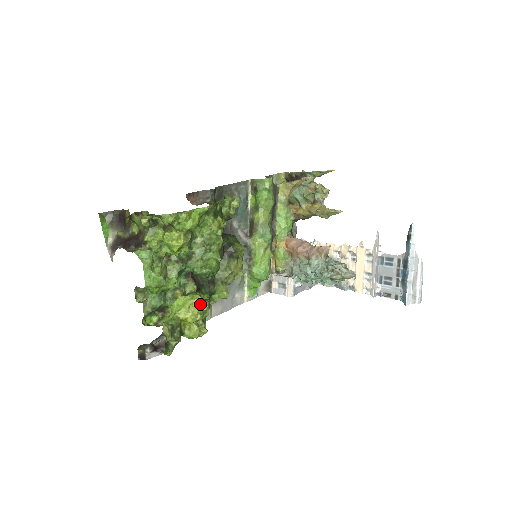
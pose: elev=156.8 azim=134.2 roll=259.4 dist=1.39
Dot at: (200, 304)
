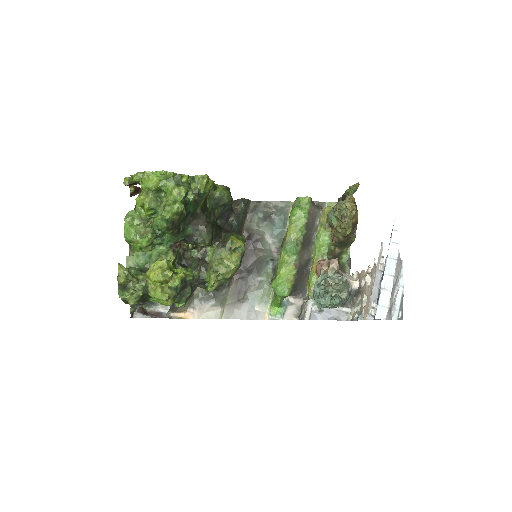
Dot at: (164, 266)
